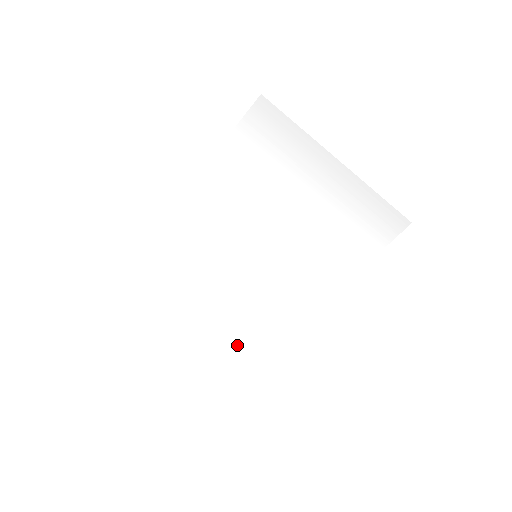
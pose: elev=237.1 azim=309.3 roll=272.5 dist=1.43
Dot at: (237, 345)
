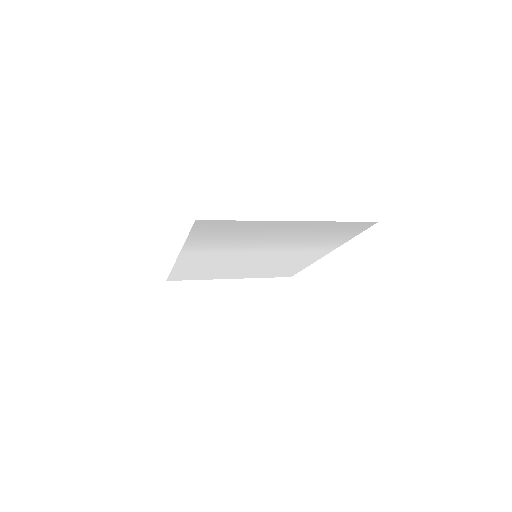
Dot at: (272, 275)
